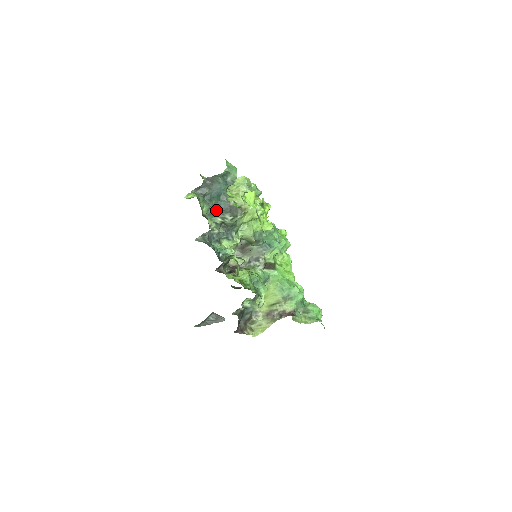
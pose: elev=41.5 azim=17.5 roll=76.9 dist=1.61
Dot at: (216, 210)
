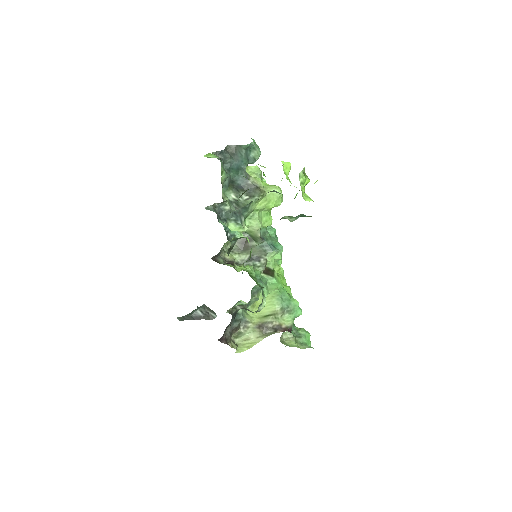
Dot at: occluded
